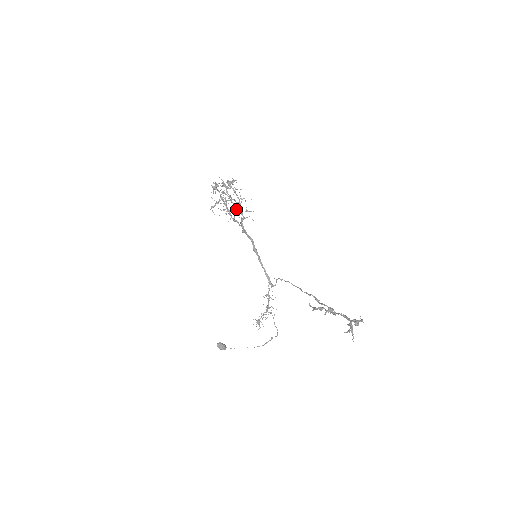
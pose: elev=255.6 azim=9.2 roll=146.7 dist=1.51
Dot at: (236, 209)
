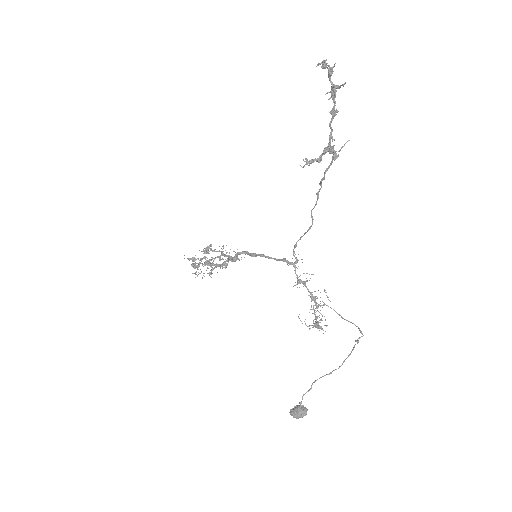
Dot at: (225, 265)
